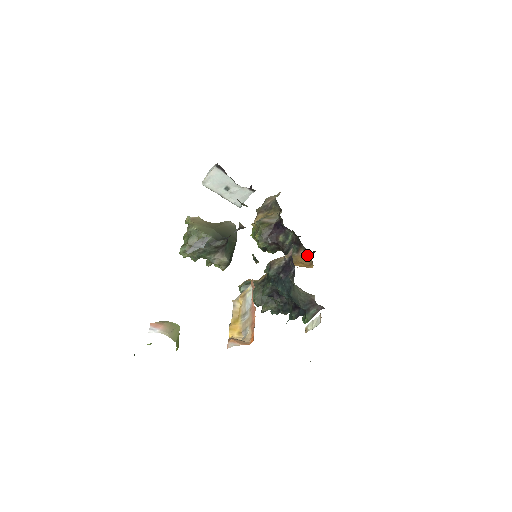
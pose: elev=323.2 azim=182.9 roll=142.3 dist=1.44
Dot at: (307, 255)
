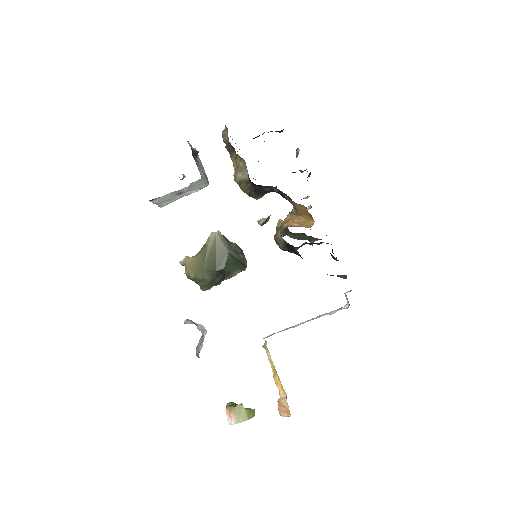
Dot at: (301, 205)
